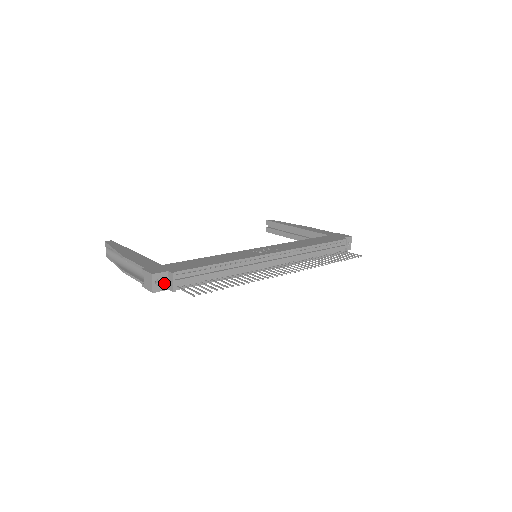
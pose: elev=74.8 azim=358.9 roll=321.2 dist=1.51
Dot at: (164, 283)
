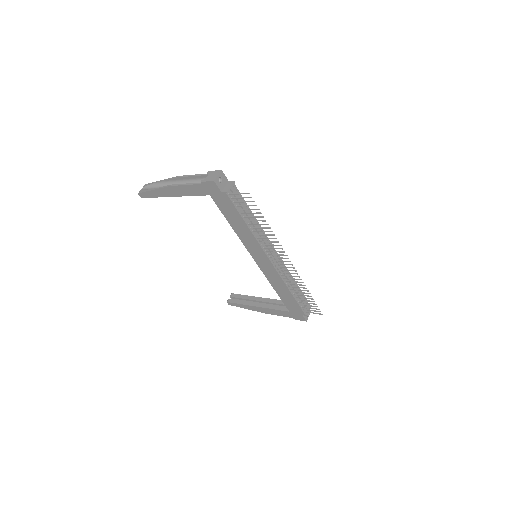
Dot at: (222, 184)
